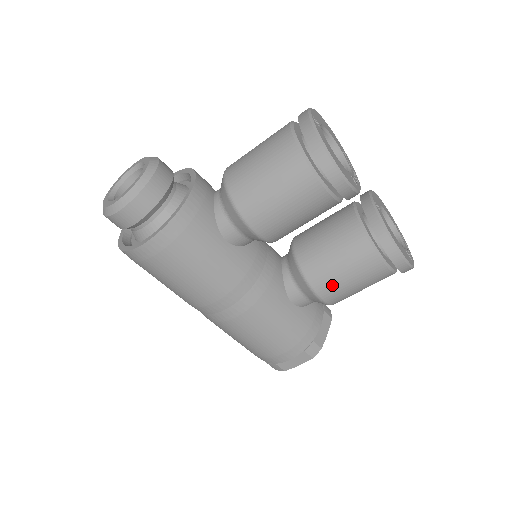
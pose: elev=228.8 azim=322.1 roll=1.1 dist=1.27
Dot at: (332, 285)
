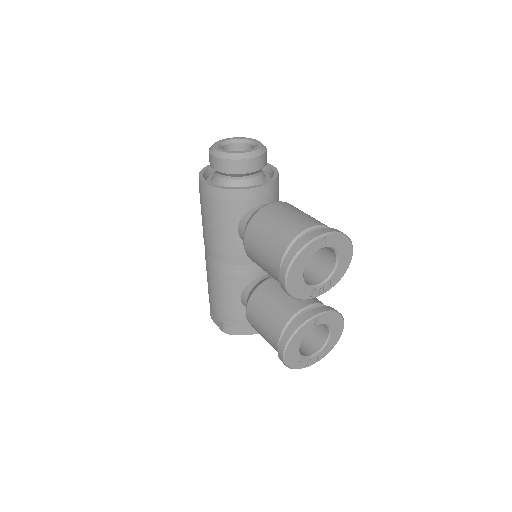
Dot at: (254, 317)
